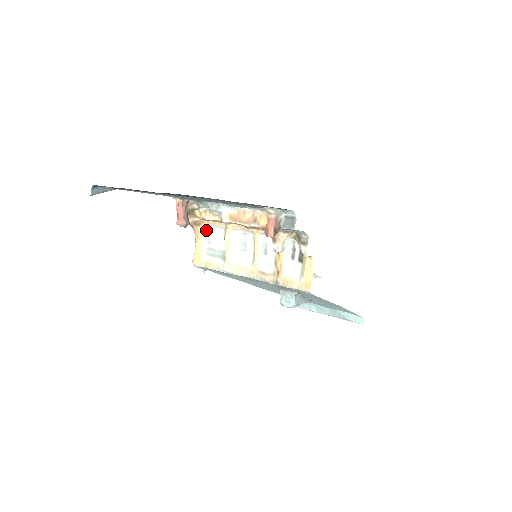
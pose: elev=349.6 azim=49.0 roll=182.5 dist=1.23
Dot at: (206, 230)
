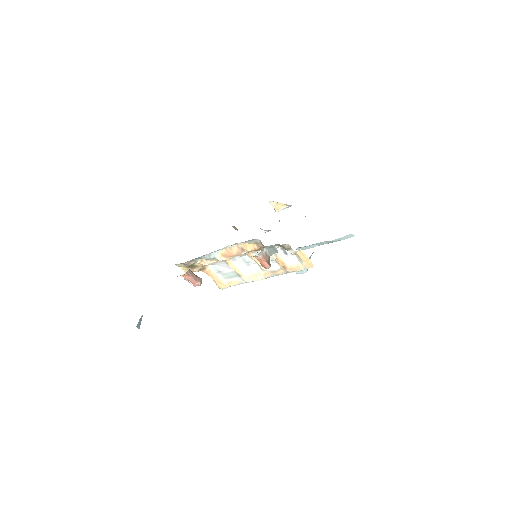
Dot at: (211, 267)
